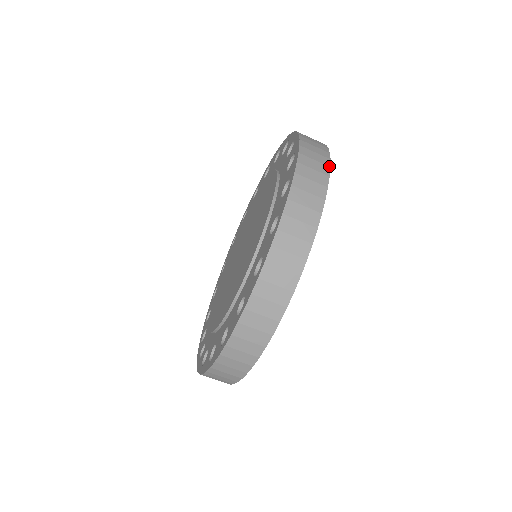
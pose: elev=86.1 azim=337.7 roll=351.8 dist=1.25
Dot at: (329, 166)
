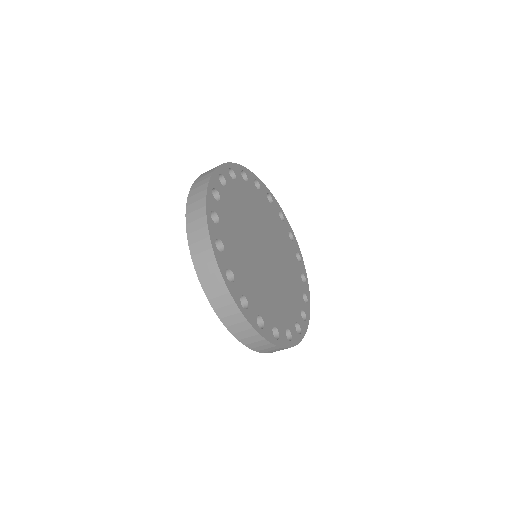
Dot at: (237, 164)
